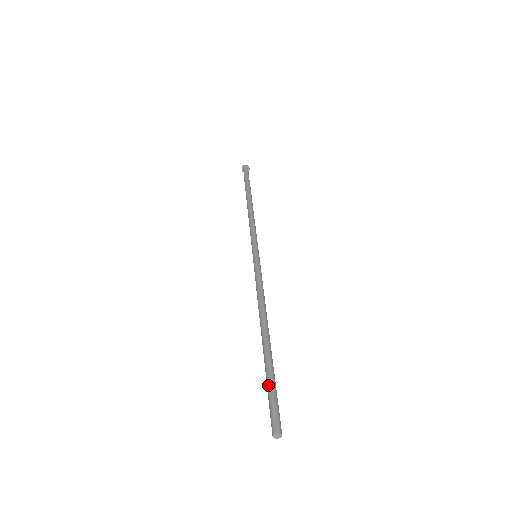
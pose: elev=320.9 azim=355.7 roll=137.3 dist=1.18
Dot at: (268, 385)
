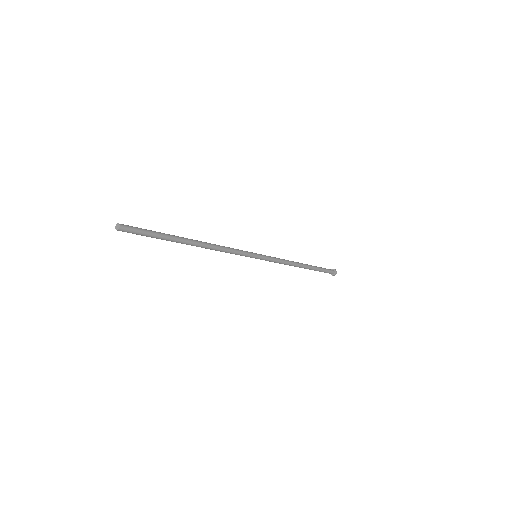
Dot at: (152, 231)
